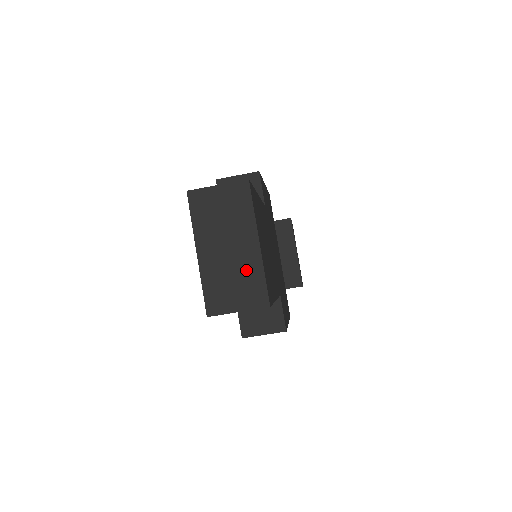
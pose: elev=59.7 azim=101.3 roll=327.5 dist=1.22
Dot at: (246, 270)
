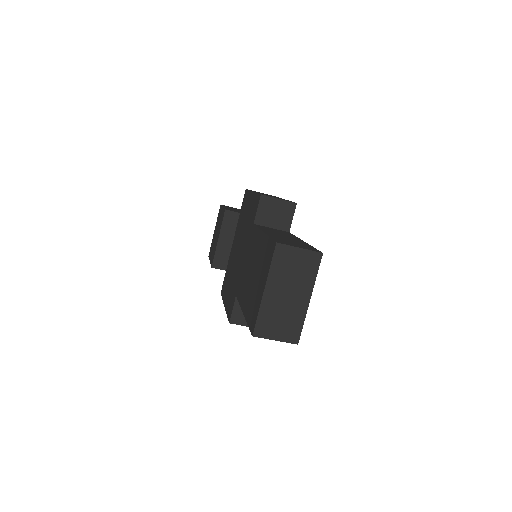
Dot at: (293, 315)
